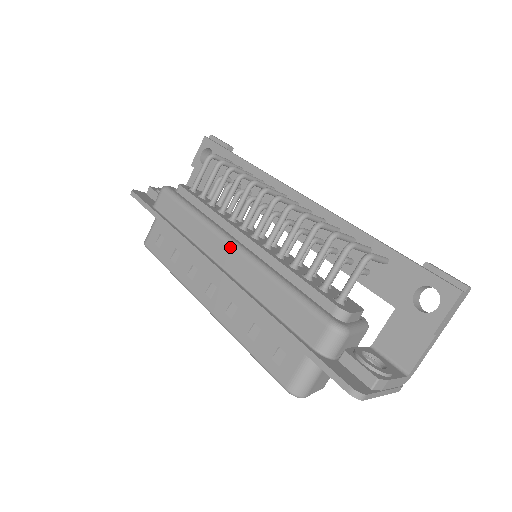
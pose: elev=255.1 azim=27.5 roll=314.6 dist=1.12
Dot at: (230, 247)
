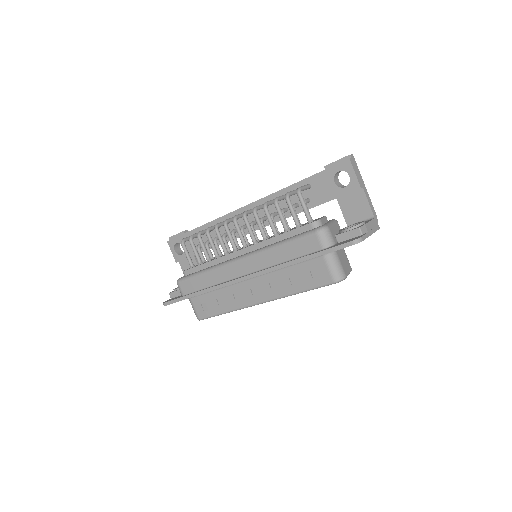
Dot at: (240, 261)
